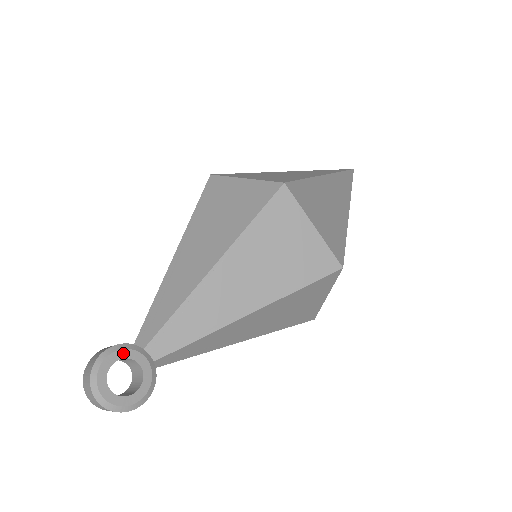
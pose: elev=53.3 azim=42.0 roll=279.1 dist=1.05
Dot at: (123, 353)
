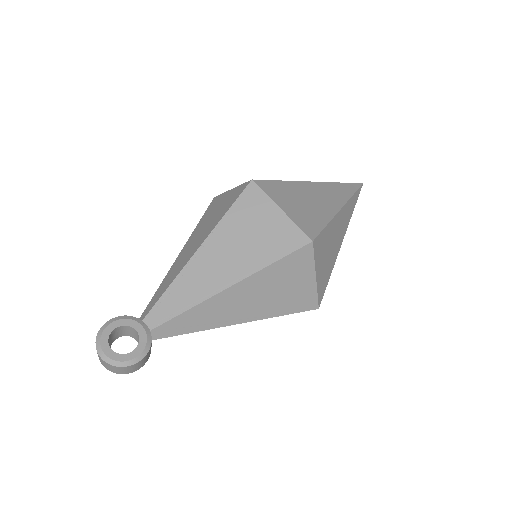
Dot at: (124, 322)
